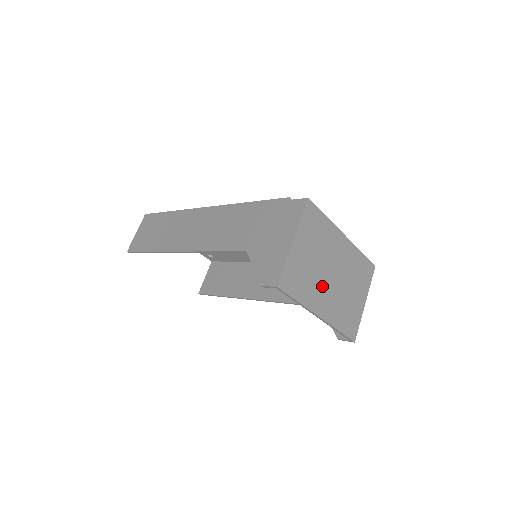
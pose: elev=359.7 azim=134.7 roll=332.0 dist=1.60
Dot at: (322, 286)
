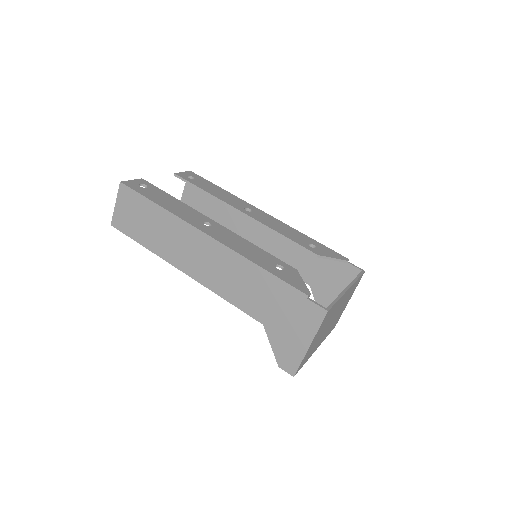
Dot at: (323, 335)
